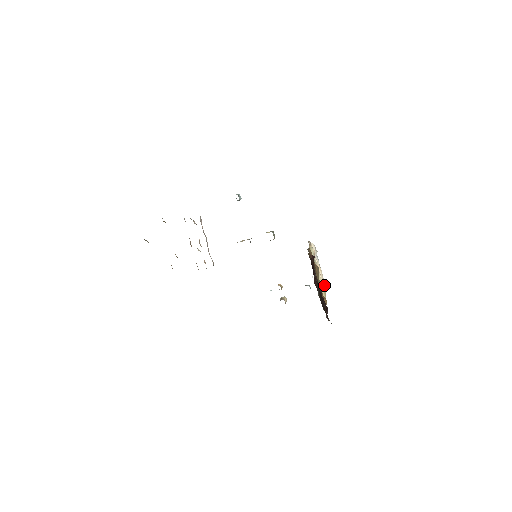
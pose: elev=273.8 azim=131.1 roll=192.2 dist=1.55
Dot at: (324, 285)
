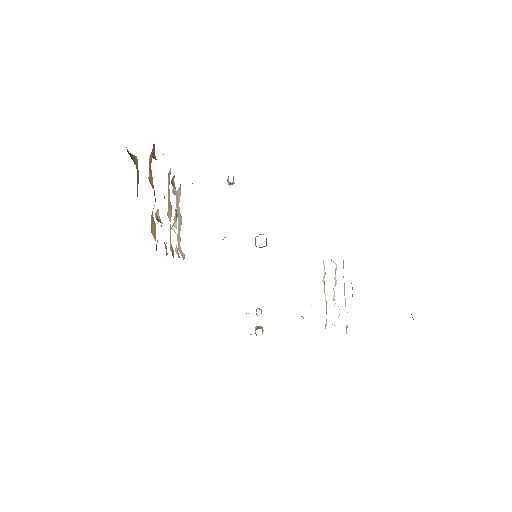
Dot at: (326, 319)
